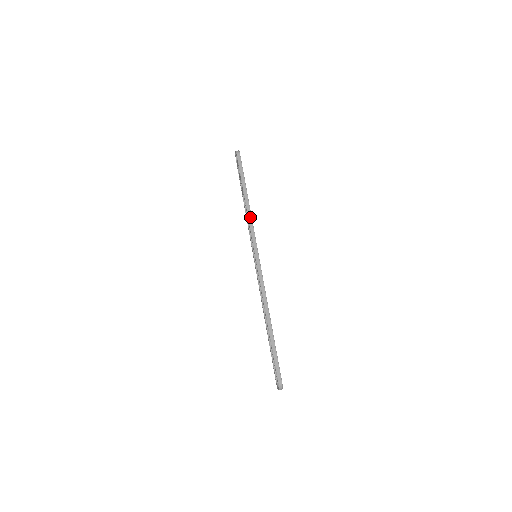
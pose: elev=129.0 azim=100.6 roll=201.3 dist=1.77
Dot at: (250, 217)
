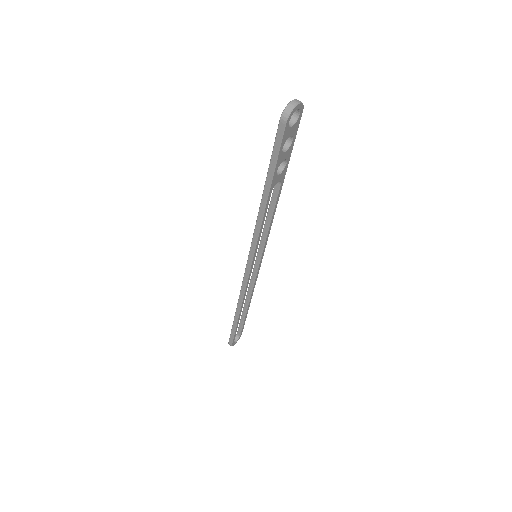
Dot at: (258, 225)
